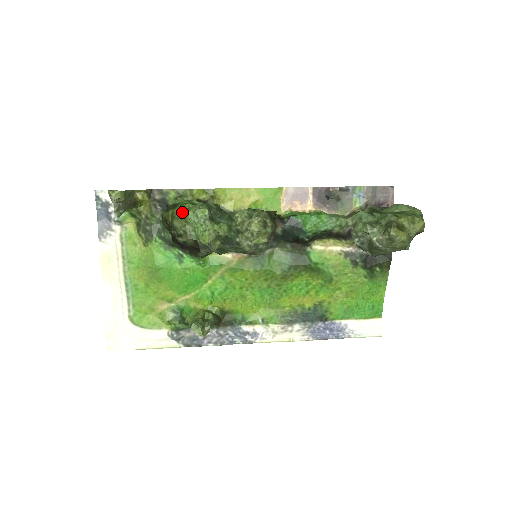
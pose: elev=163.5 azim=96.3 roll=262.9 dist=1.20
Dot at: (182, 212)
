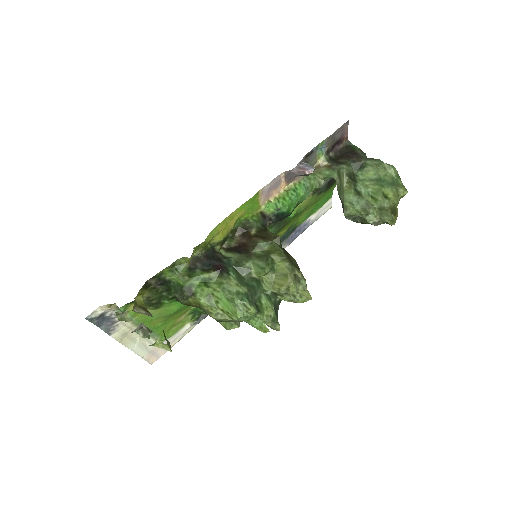
Dot at: (212, 303)
